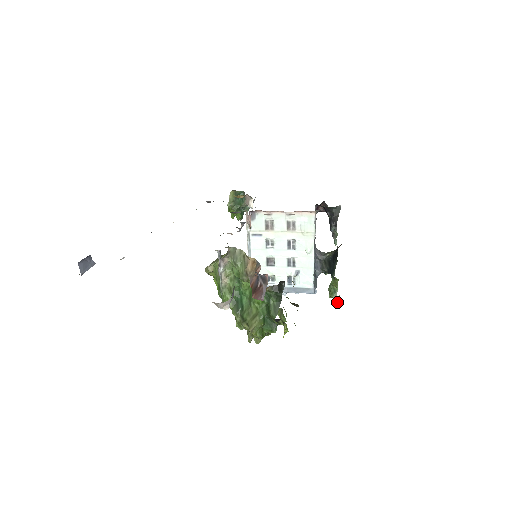
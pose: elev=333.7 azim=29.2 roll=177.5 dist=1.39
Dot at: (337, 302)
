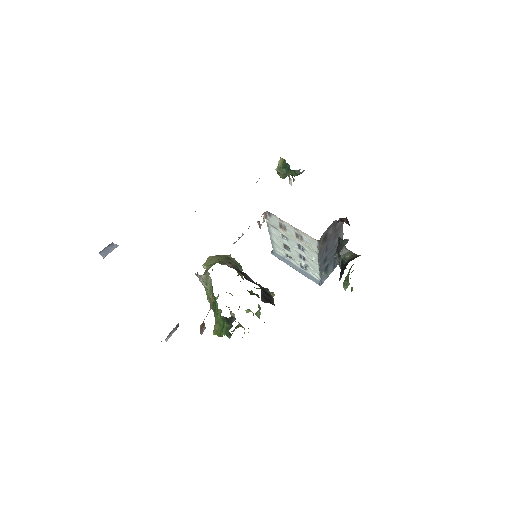
Dot at: (351, 289)
